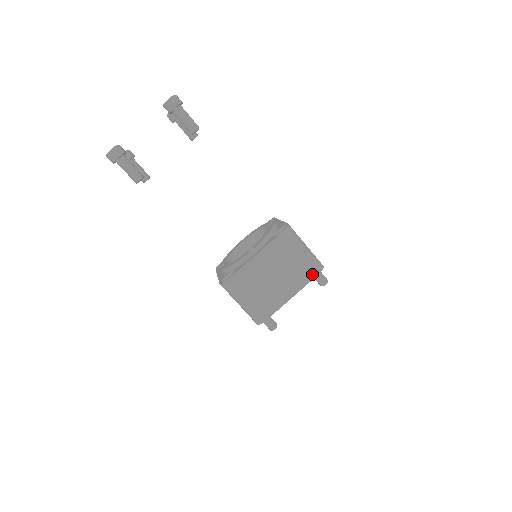
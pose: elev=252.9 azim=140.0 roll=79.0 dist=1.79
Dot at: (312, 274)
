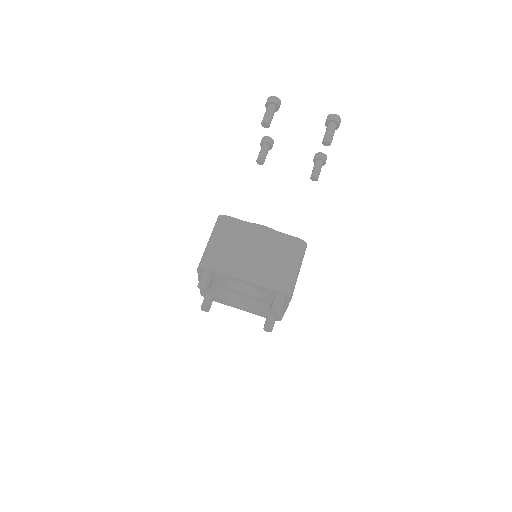
Dot at: (278, 286)
